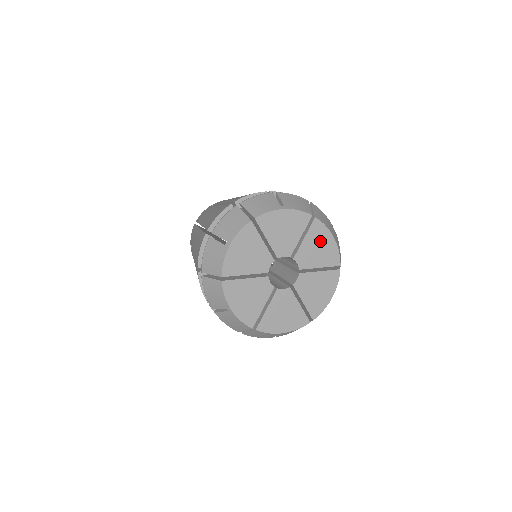
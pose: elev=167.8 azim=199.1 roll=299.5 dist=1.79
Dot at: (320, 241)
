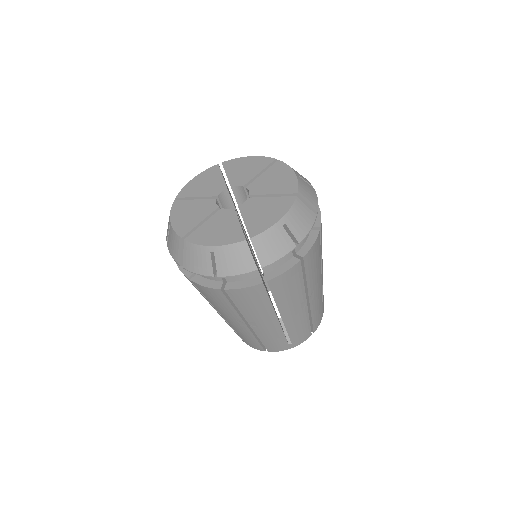
Dot at: (241, 166)
